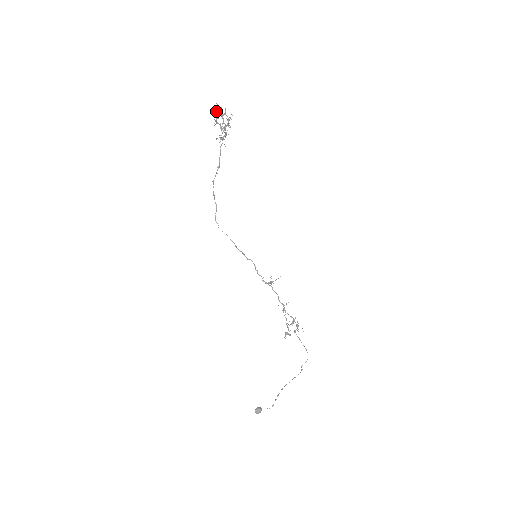
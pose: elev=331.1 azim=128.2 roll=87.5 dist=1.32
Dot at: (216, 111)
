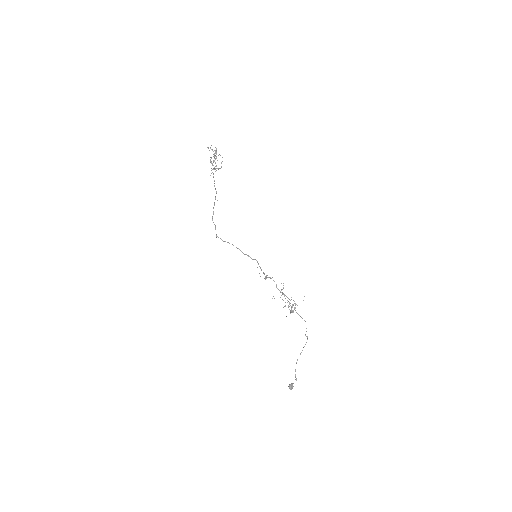
Dot at: occluded
